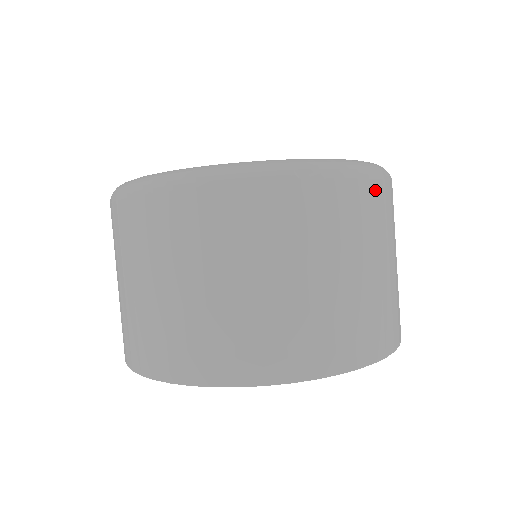
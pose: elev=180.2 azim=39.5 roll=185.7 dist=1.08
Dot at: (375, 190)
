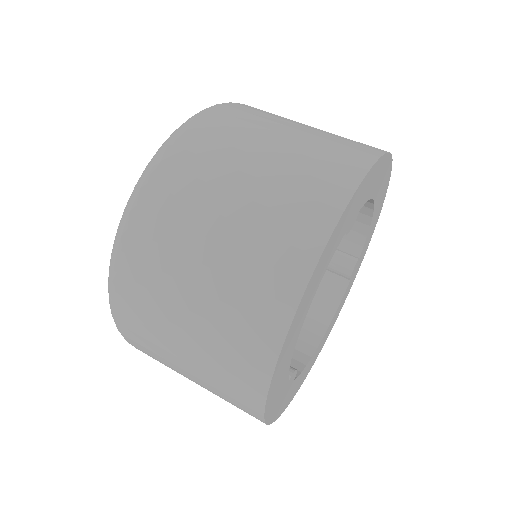
Dot at: (221, 113)
